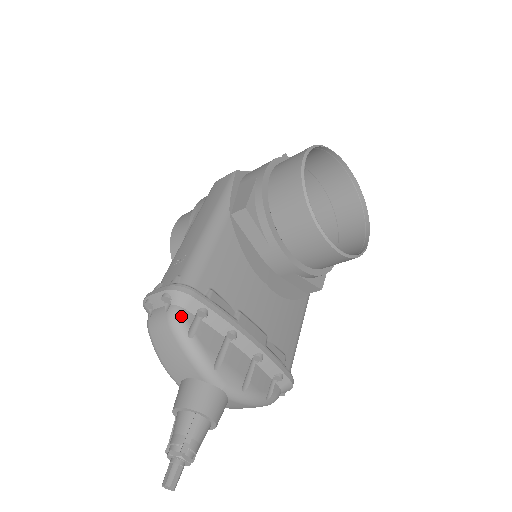
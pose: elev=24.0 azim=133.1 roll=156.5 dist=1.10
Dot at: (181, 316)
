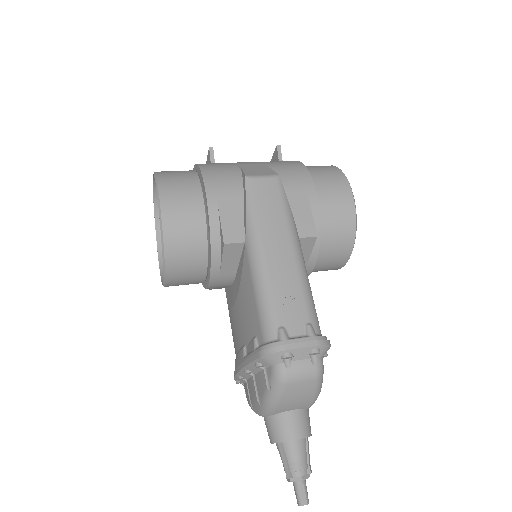
Dot at: (323, 366)
